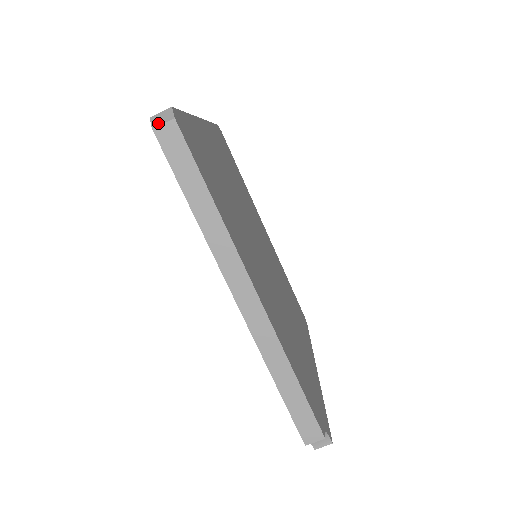
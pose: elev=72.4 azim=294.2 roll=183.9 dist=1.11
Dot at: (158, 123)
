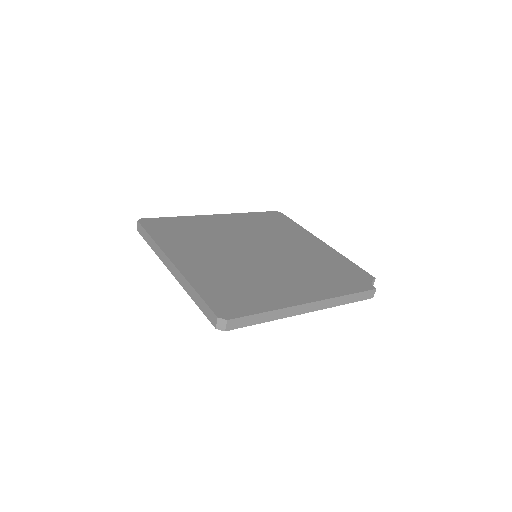
Dot at: (224, 328)
